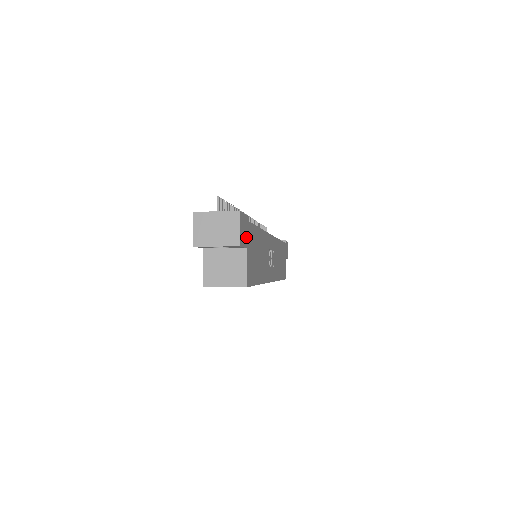
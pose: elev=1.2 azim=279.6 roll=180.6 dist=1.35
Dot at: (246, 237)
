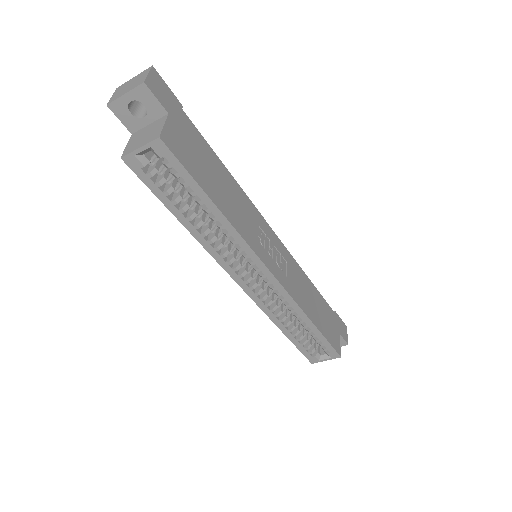
Dot at: (169, 106)
